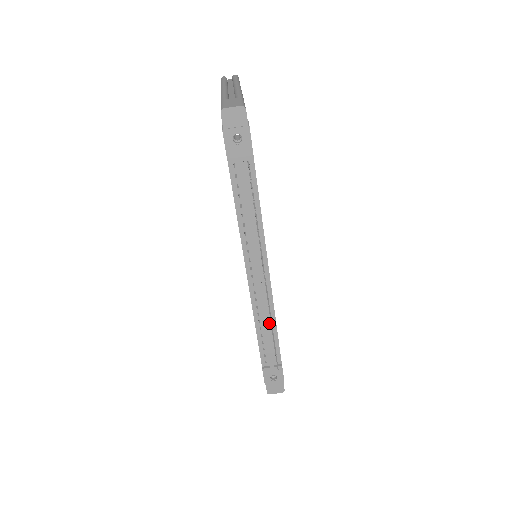
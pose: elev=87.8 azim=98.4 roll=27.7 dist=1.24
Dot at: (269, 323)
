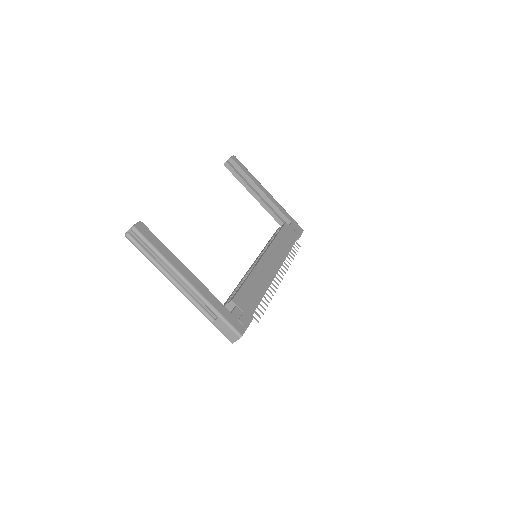
Dot at: occluded
